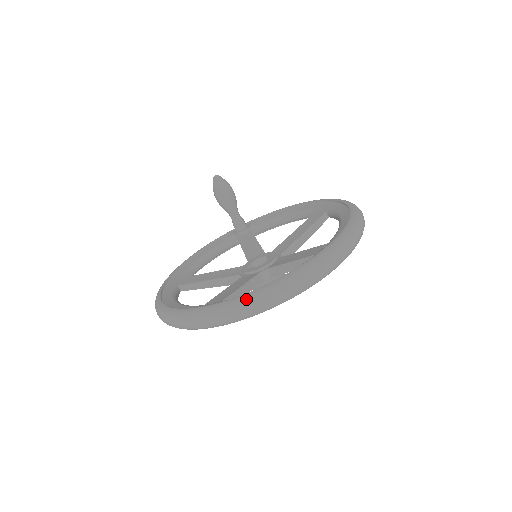
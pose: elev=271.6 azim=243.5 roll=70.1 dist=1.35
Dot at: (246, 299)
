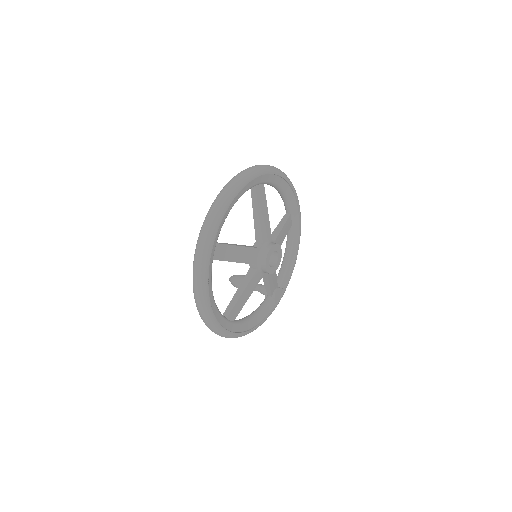
Dot at: (209, 210)
